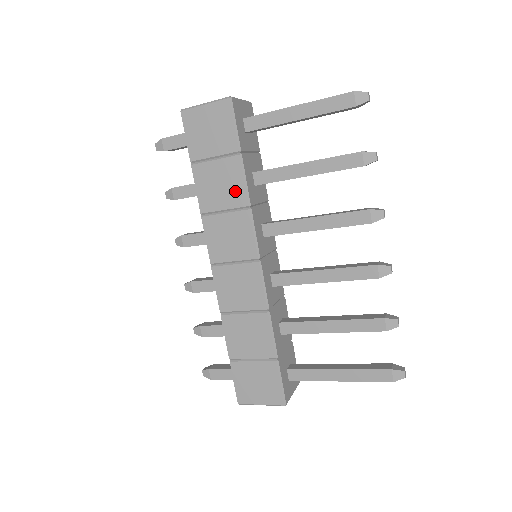
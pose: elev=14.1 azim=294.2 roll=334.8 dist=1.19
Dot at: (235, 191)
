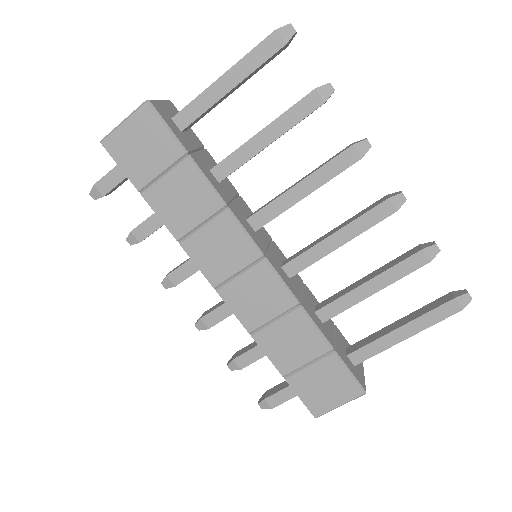
Dot at: (202, 198)
